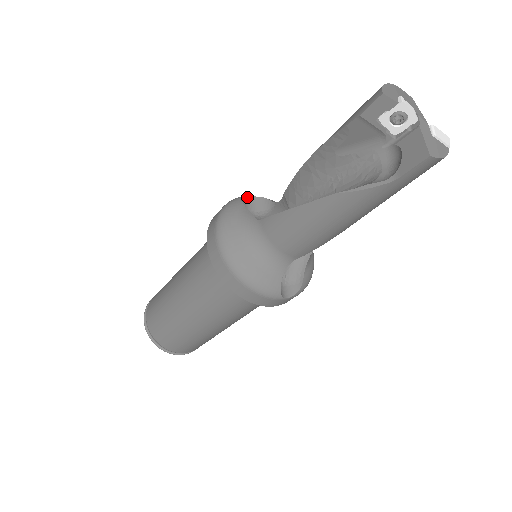
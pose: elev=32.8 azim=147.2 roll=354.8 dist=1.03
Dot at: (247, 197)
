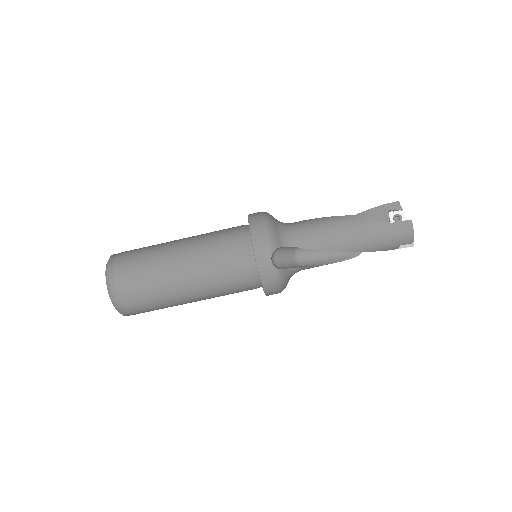
Dot at: occluded
